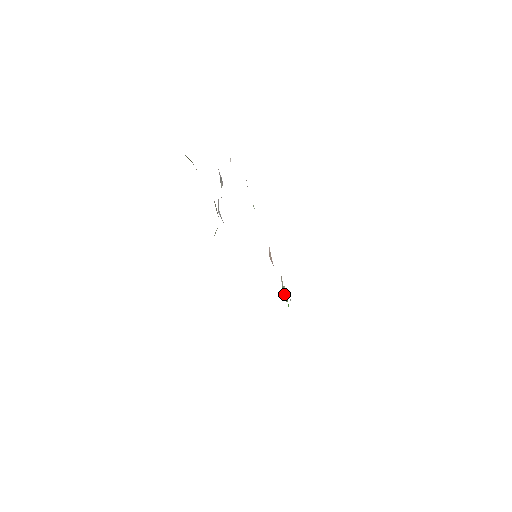
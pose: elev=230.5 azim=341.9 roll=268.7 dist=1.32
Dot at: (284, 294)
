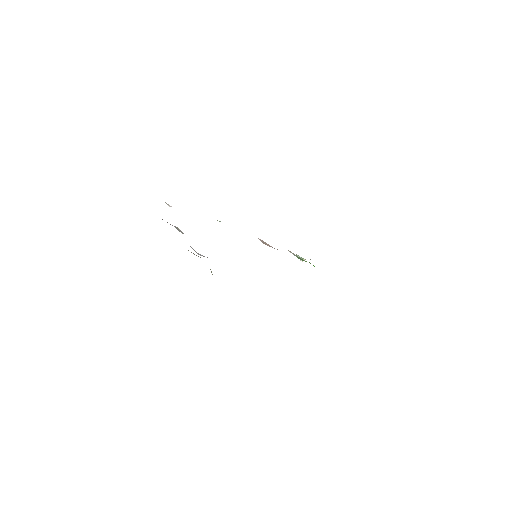
Dot at: occluded
